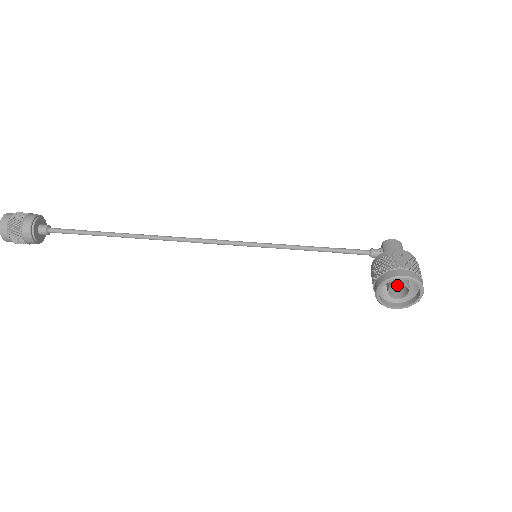
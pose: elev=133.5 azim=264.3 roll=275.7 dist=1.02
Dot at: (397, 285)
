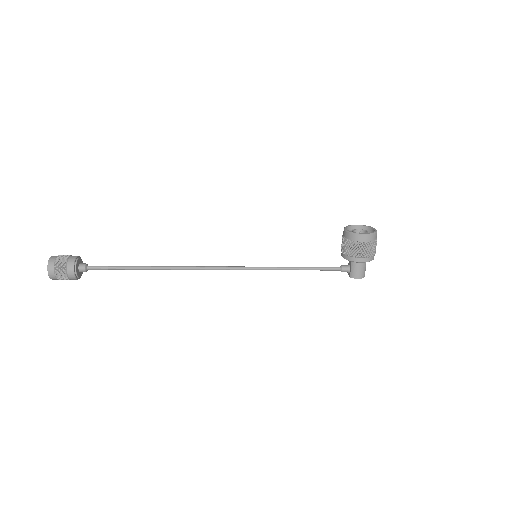
Dot at: occluded
